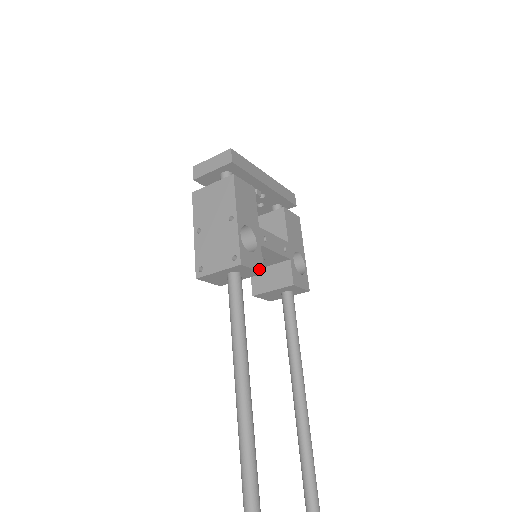
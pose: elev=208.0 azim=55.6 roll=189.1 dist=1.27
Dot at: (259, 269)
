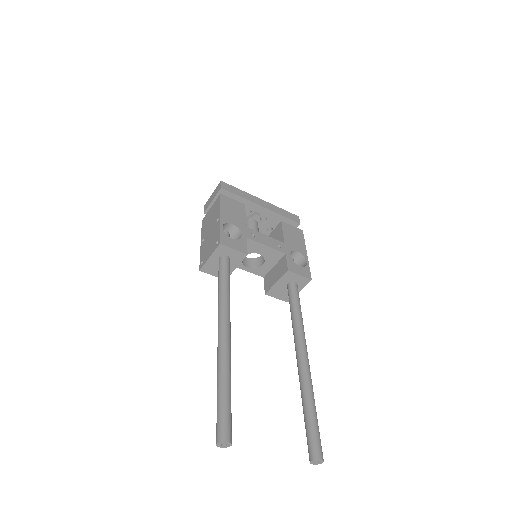
Dot at: (242, 251)
